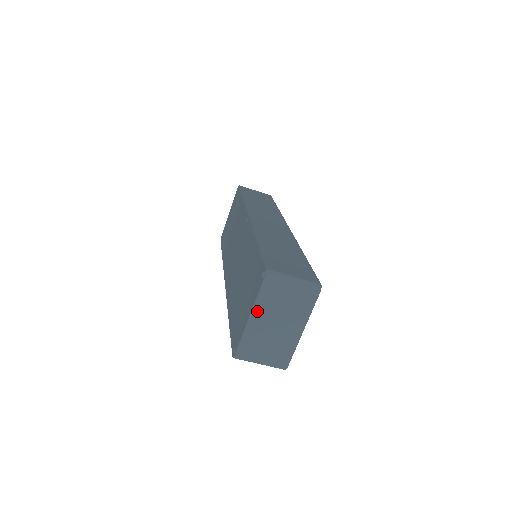
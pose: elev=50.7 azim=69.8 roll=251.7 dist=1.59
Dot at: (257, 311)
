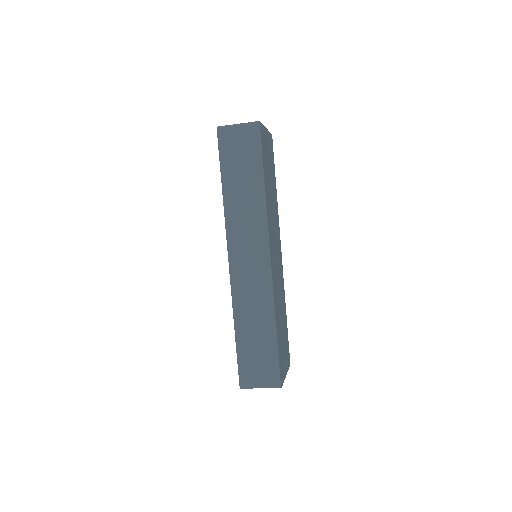
Dot at: occluded
